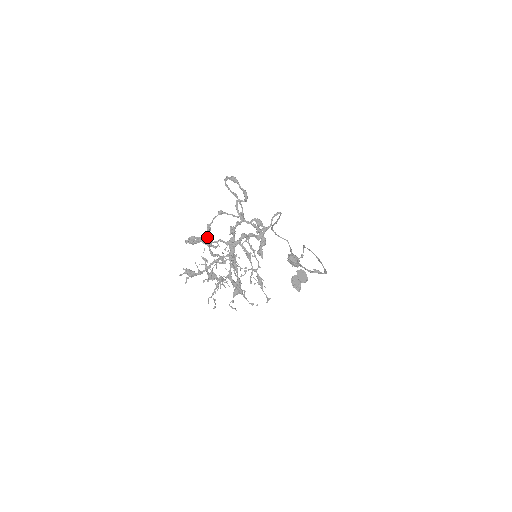
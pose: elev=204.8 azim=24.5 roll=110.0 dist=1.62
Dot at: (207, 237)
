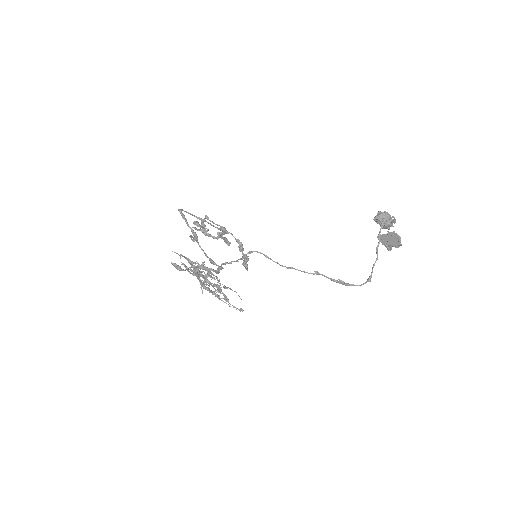
Dot at: (205, 230)
